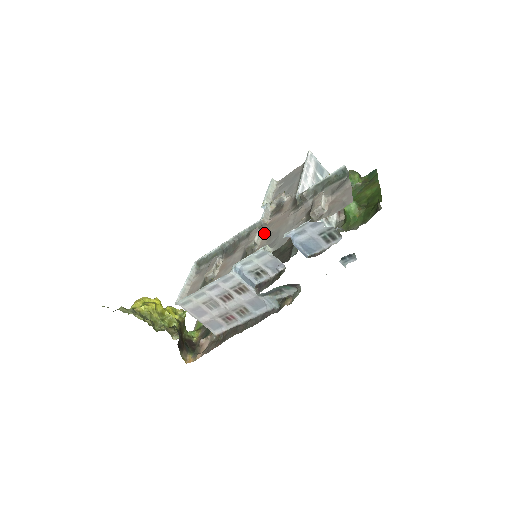
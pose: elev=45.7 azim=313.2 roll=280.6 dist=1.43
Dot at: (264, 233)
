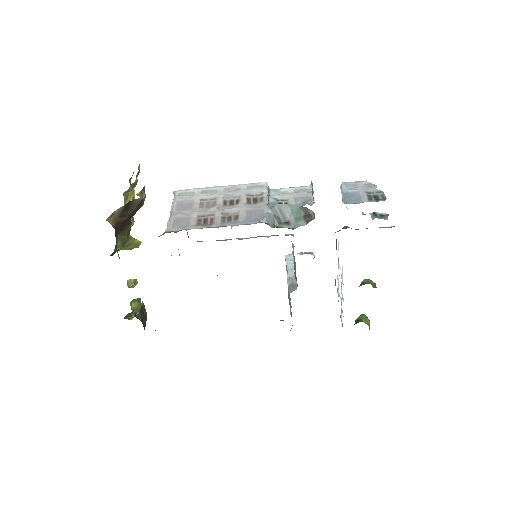
Dot at: occluded
